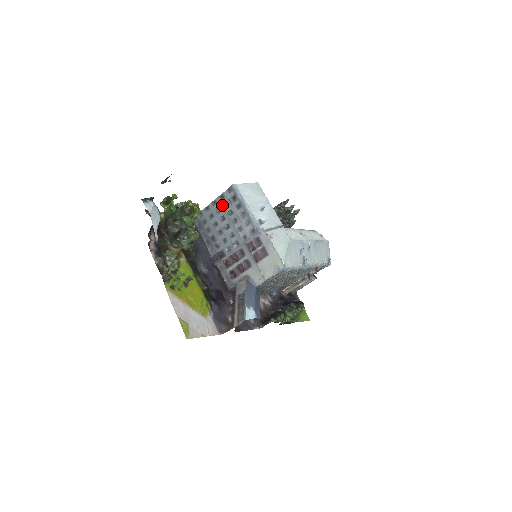
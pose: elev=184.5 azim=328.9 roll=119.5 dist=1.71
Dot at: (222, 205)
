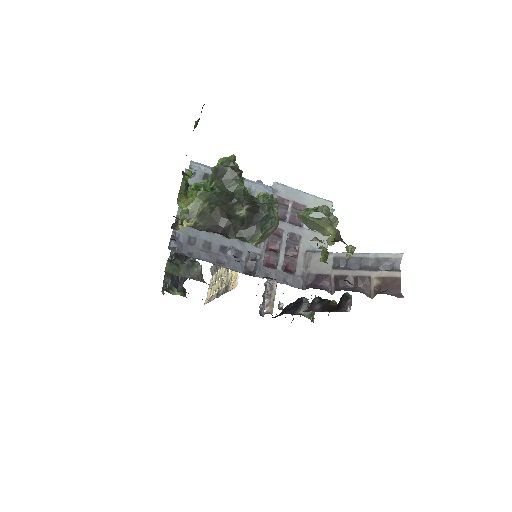
Dot at: occluded
